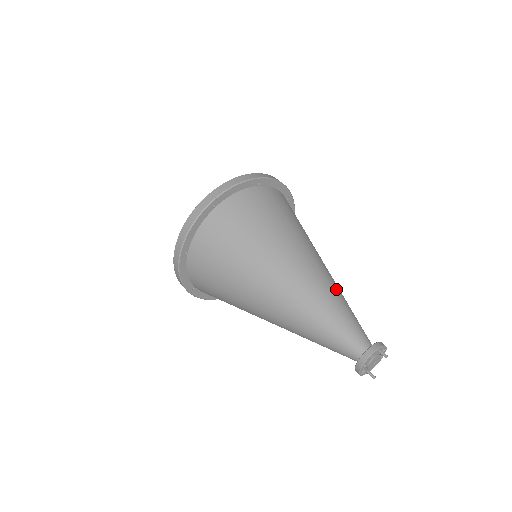
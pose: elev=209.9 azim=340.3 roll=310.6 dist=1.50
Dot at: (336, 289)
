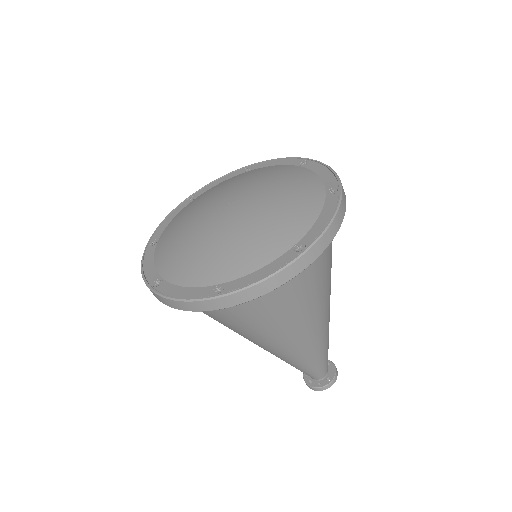
Dot at: occluded
